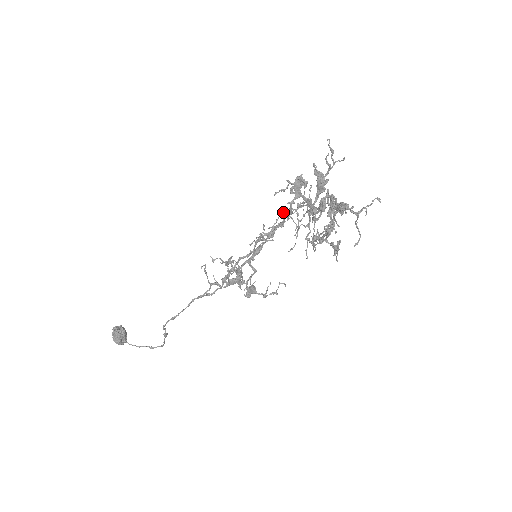
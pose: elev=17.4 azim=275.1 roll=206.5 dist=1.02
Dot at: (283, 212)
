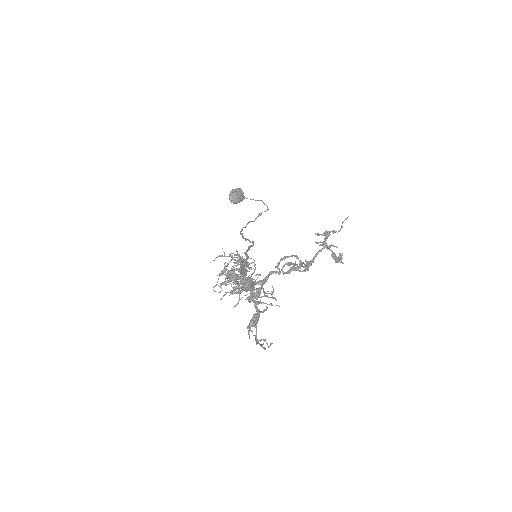
Dot at: (244, 265)
